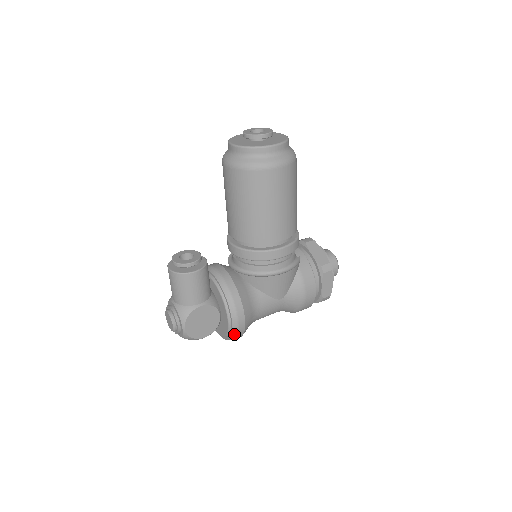
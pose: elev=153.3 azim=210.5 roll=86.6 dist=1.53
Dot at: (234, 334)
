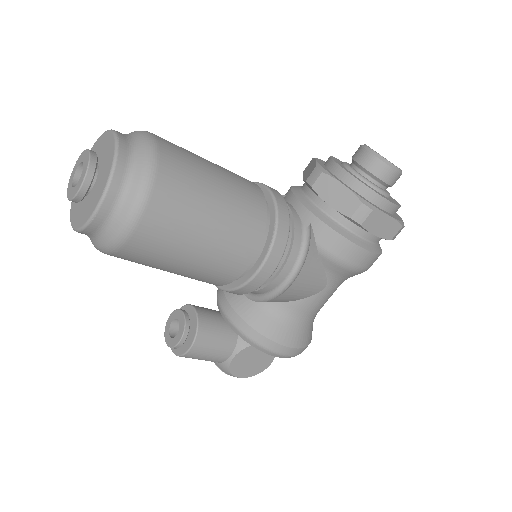
Dot at: occluded
